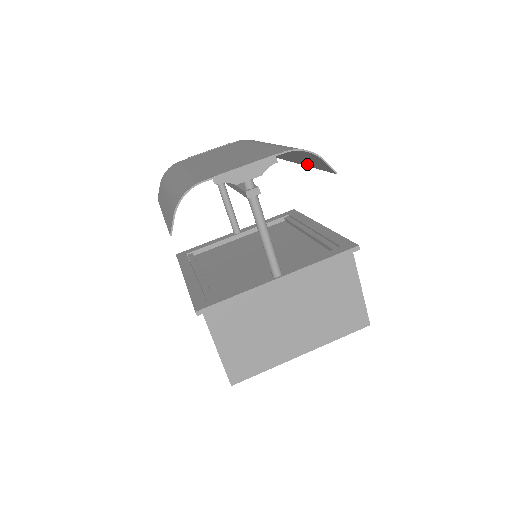
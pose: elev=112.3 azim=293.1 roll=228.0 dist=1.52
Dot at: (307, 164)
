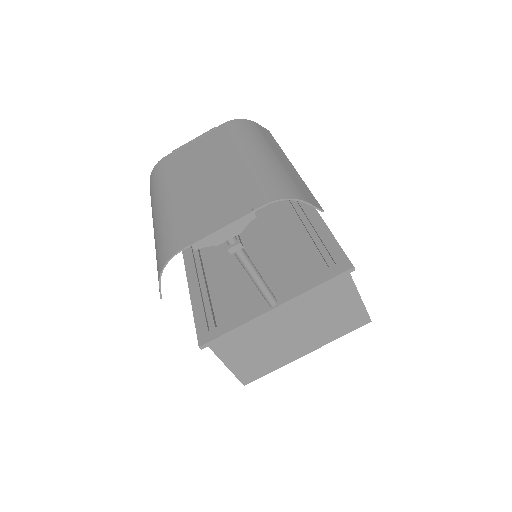
Dot at: occluded
